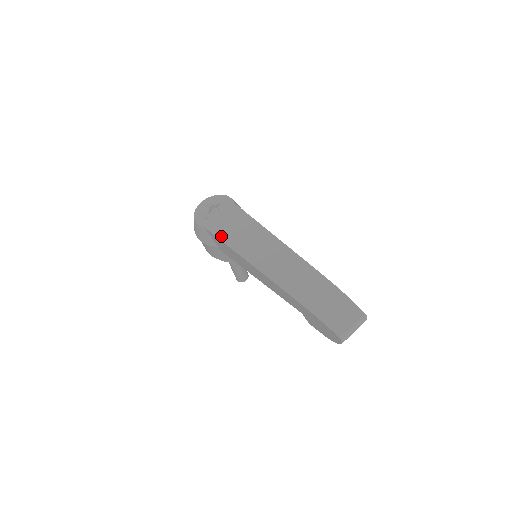
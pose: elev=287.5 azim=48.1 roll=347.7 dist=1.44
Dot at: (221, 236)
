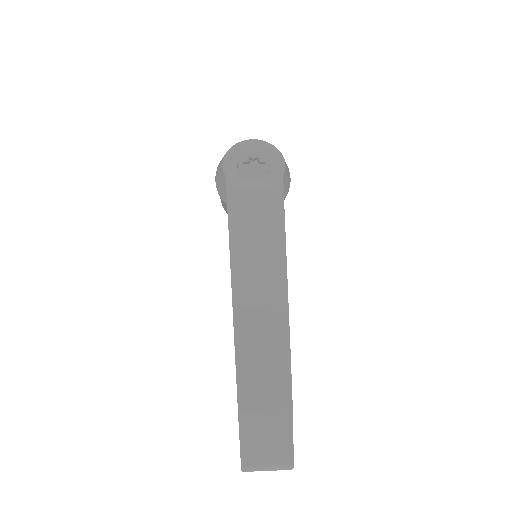
Dot at: (233, 207)
